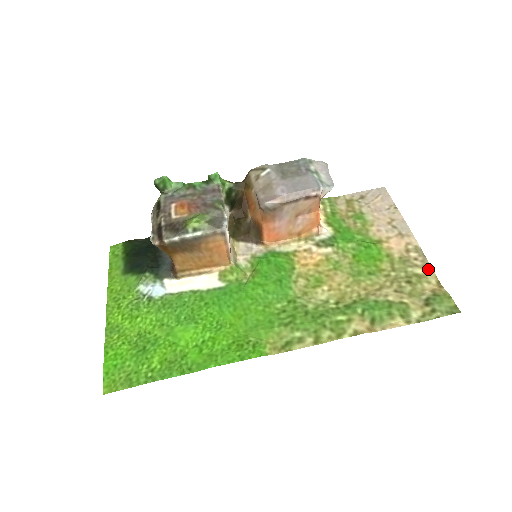
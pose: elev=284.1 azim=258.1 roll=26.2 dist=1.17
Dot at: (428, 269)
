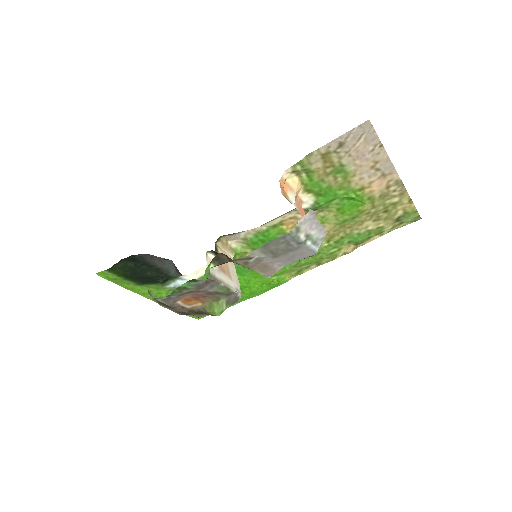
Dot at: (404, 195)
